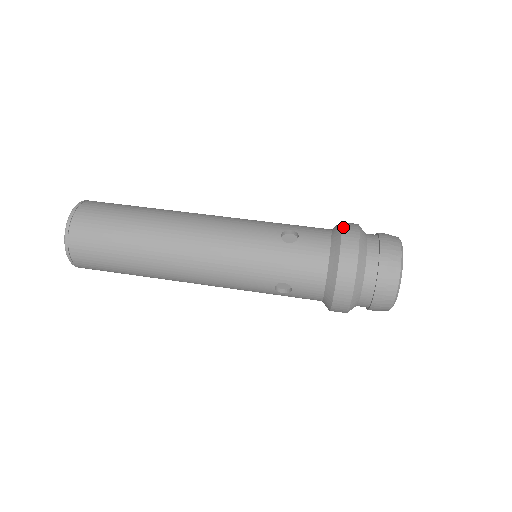
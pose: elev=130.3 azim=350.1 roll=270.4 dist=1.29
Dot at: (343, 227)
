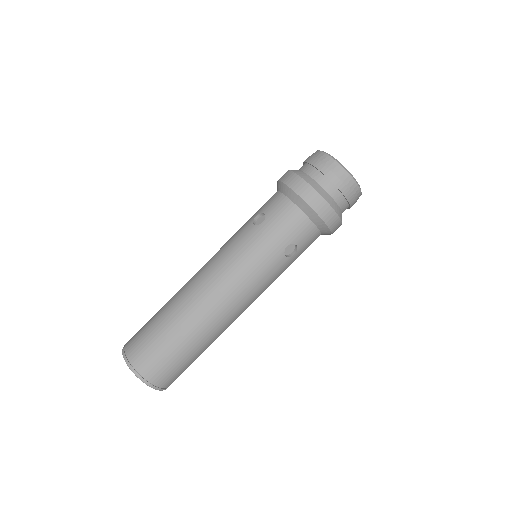
Dot at: (280, 180)
